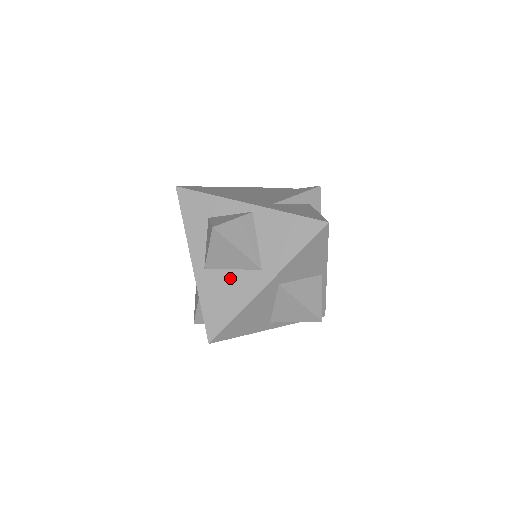
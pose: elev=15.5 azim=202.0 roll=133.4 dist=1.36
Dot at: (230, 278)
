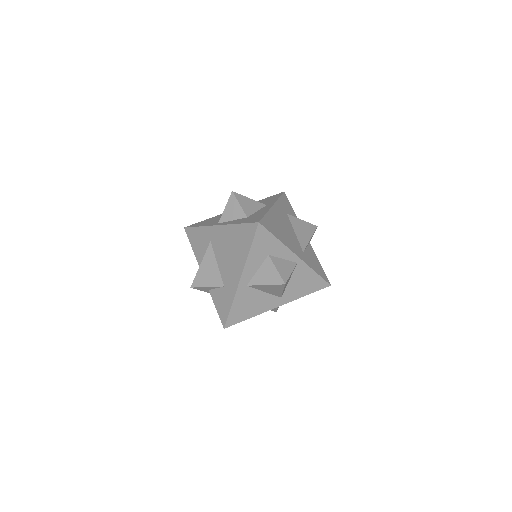
Dot at: (260, 296)
